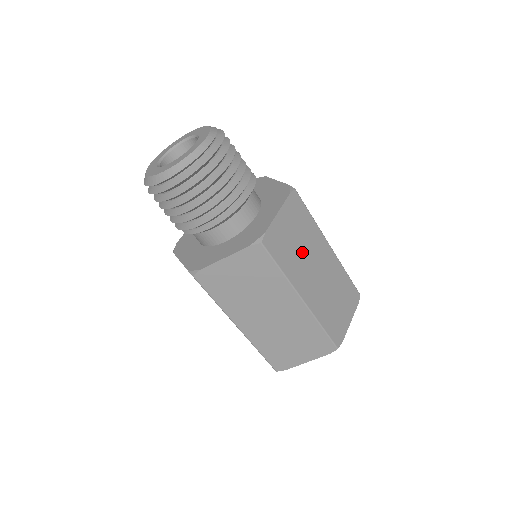
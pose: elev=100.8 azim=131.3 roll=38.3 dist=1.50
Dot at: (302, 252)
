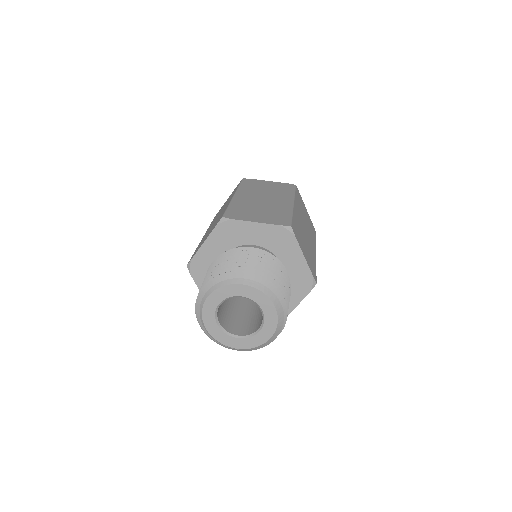
Dot at: (305, 240)
